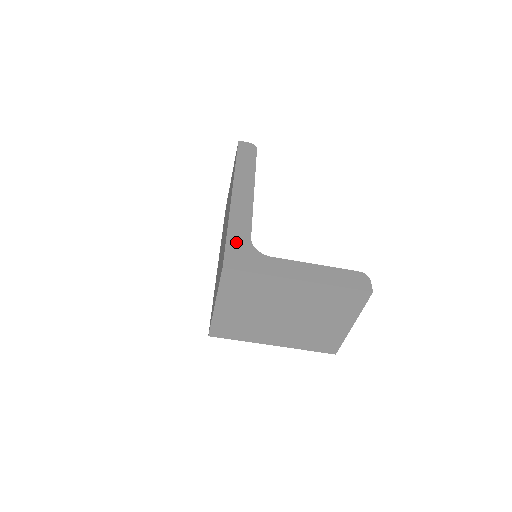
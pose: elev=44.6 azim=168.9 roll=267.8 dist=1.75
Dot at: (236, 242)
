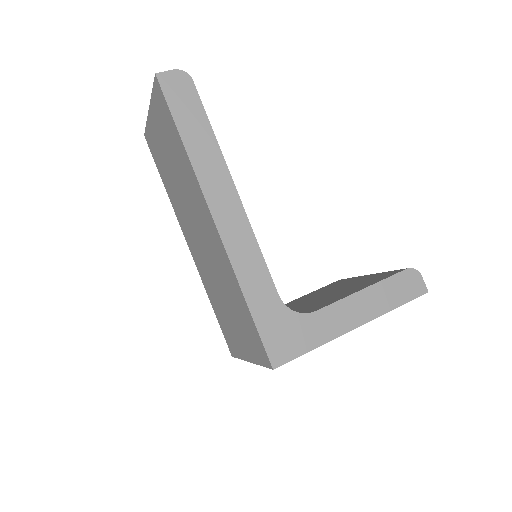
Dot at: (266, 315)
